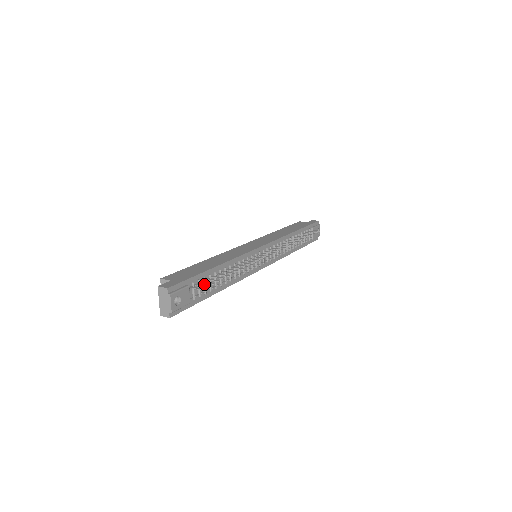
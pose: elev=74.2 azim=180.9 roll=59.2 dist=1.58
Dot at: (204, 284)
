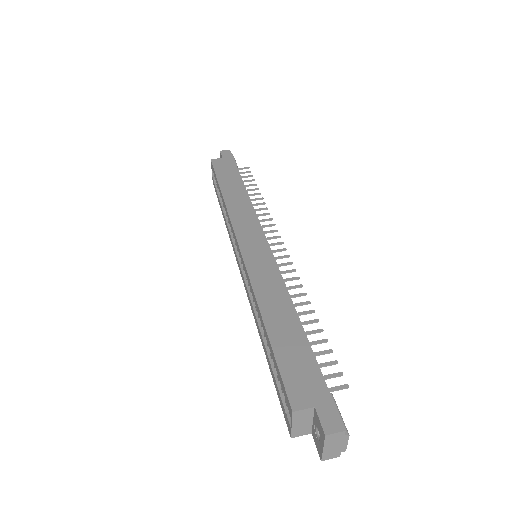
Dot at: occluded
